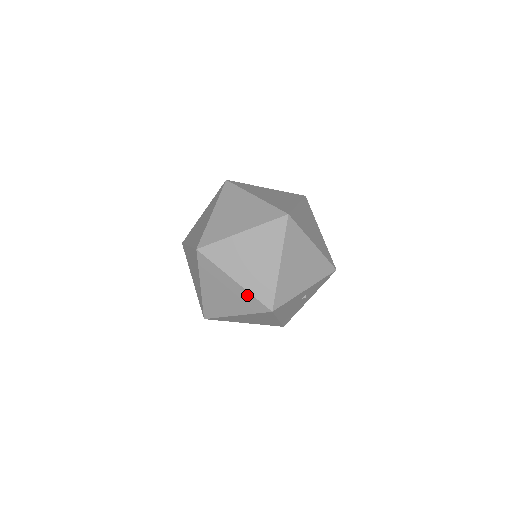
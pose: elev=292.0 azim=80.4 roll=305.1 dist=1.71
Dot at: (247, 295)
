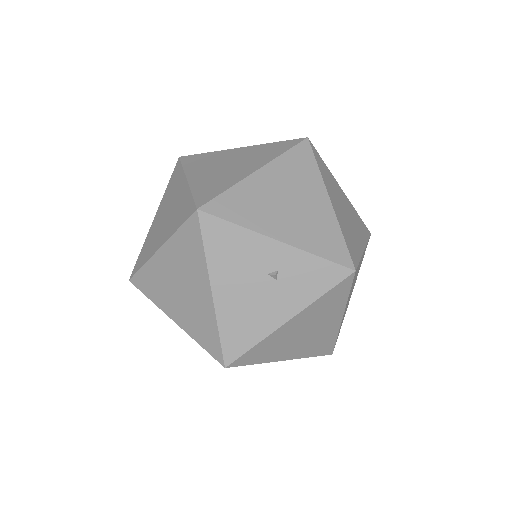
Dot at: (187, 196)
